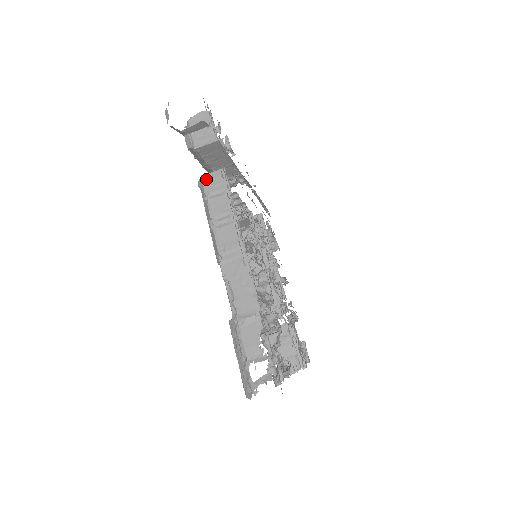
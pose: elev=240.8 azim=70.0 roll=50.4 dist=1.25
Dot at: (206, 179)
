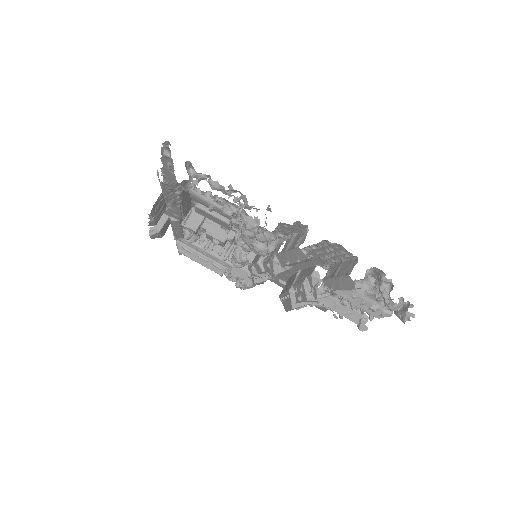
Dot at: occluded
